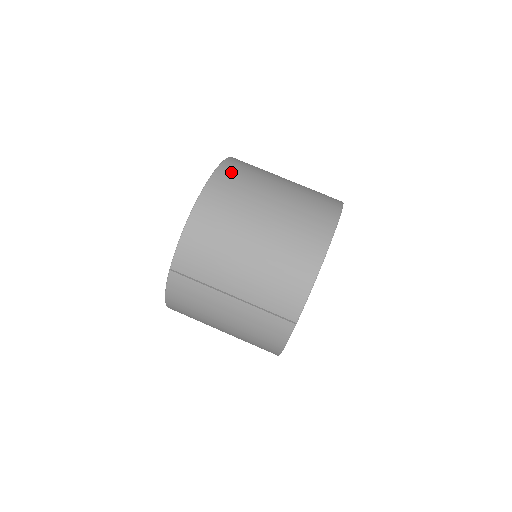
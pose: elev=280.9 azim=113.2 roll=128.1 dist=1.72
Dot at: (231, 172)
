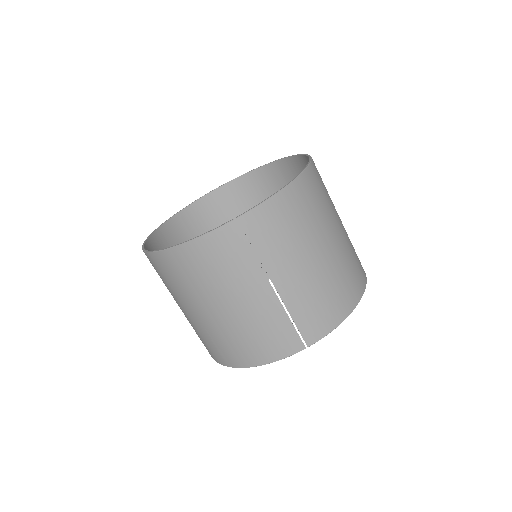
Dot at: occluded
